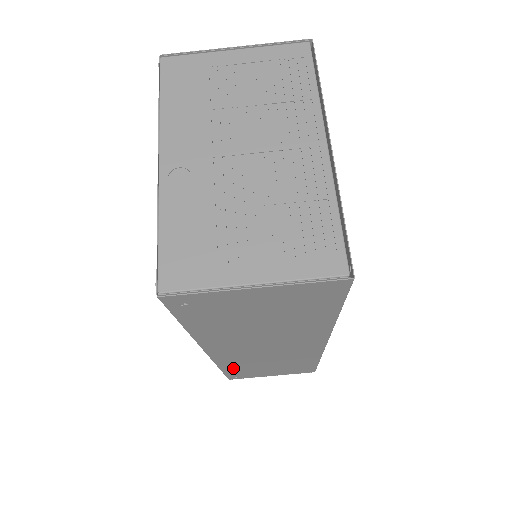
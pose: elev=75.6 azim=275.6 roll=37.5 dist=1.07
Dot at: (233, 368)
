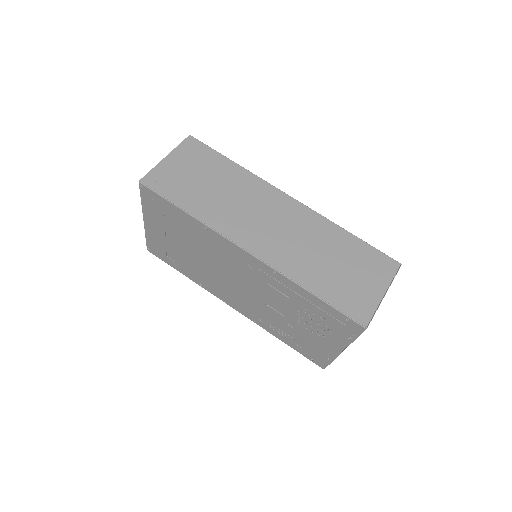
Dot at: (313, 281)
